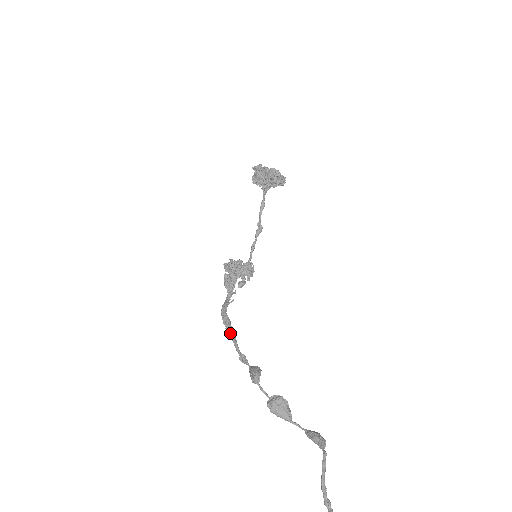
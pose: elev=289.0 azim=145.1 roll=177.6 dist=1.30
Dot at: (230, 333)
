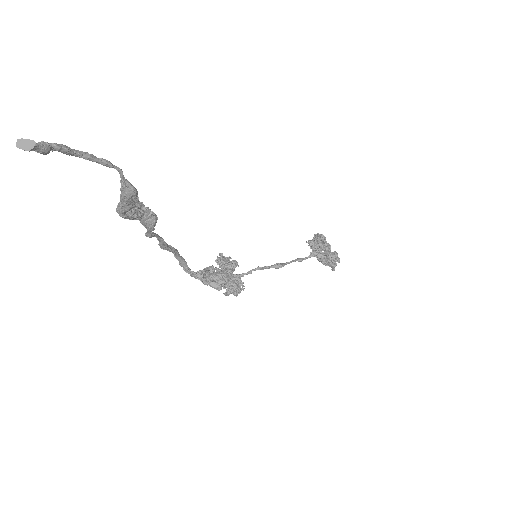
Dot at: (164, 243)
